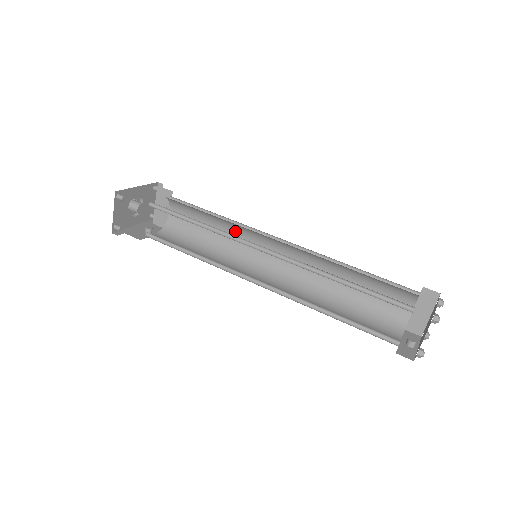
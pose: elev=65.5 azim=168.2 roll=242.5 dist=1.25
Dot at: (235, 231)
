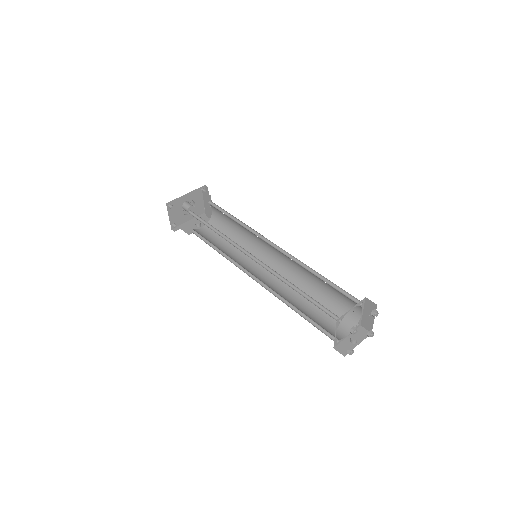
Dot at: (249, 231)
